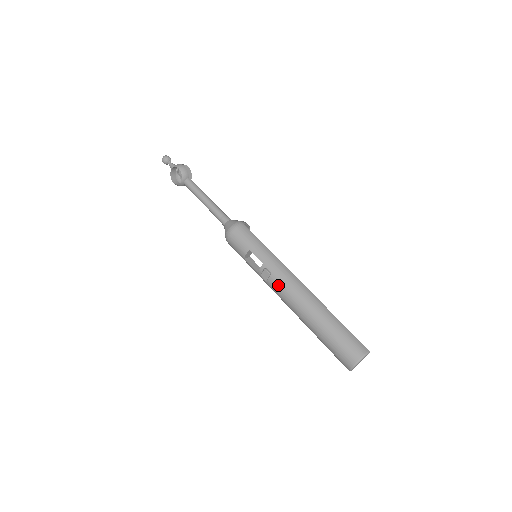
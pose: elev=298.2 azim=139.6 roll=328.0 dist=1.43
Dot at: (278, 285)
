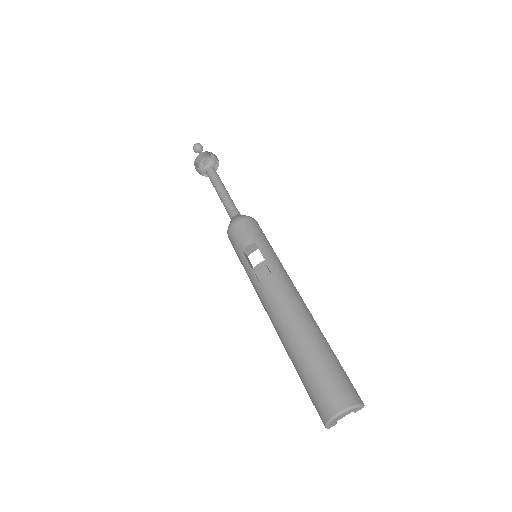
Dot at: (274, 287)
